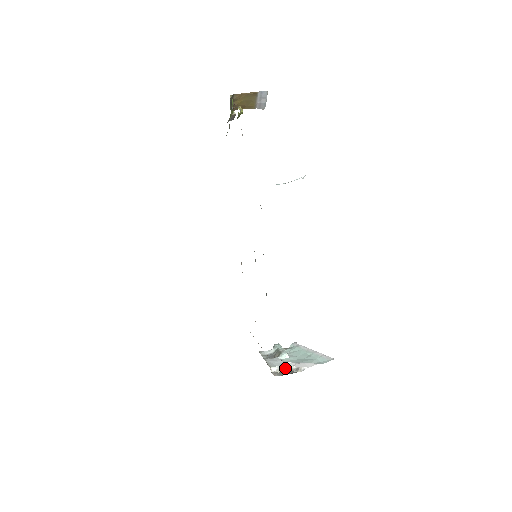
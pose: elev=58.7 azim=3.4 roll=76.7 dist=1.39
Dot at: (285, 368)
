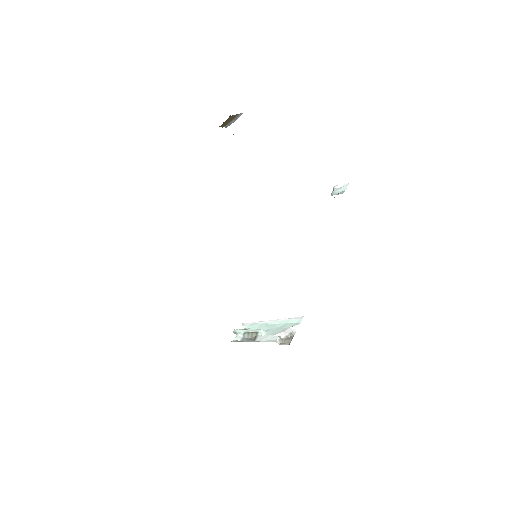
Dot at: (281, 338)
